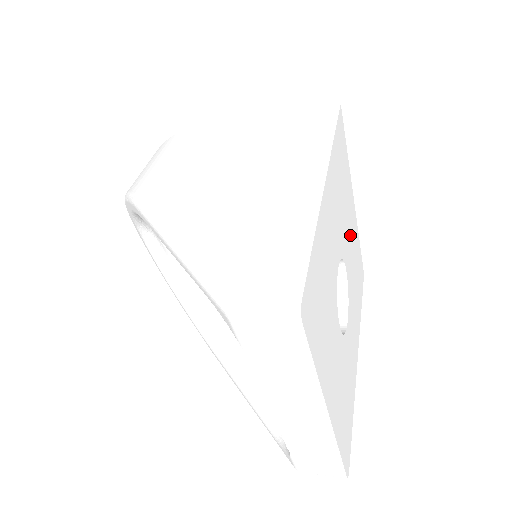
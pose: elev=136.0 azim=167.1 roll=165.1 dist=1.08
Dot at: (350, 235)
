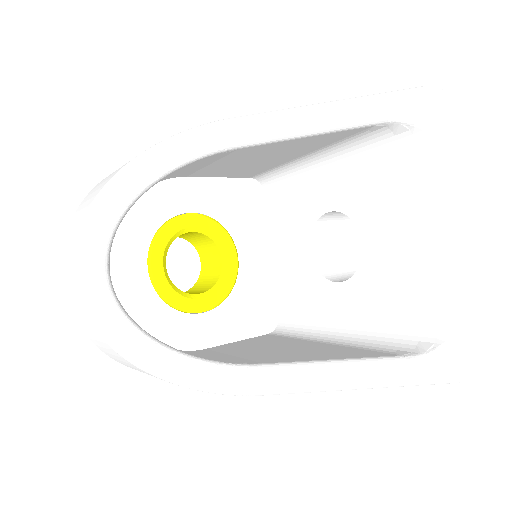
Dot at: occluded
